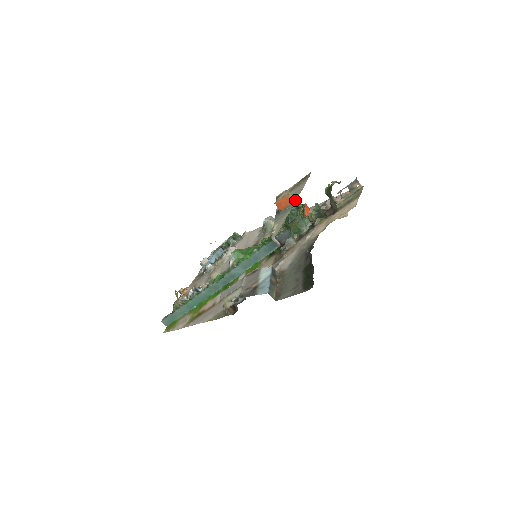
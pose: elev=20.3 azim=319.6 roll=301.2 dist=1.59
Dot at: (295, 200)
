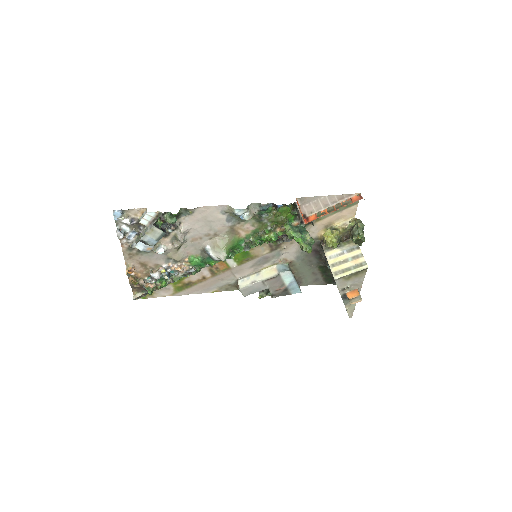
Dot at: occluded
